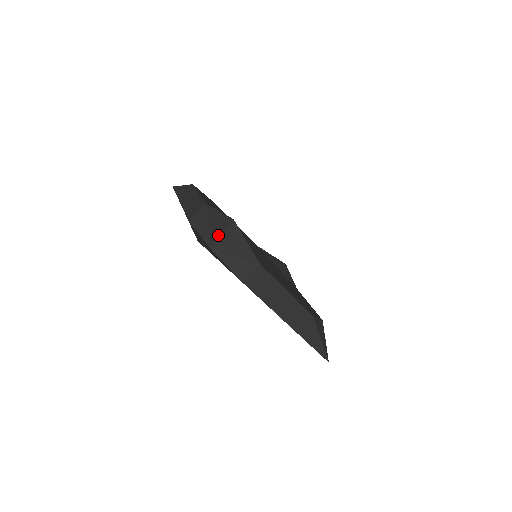
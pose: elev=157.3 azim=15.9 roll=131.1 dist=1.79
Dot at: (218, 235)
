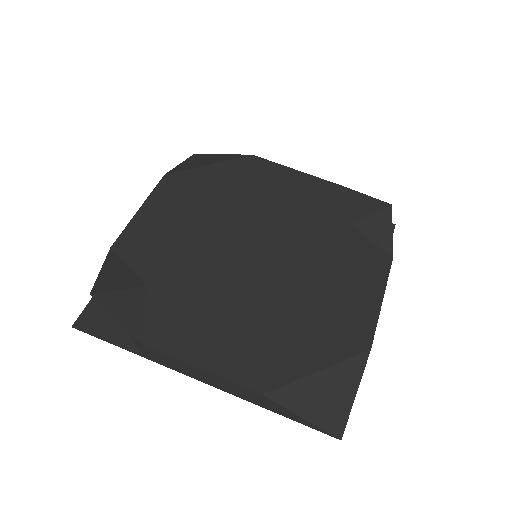
Dot at: occluded
